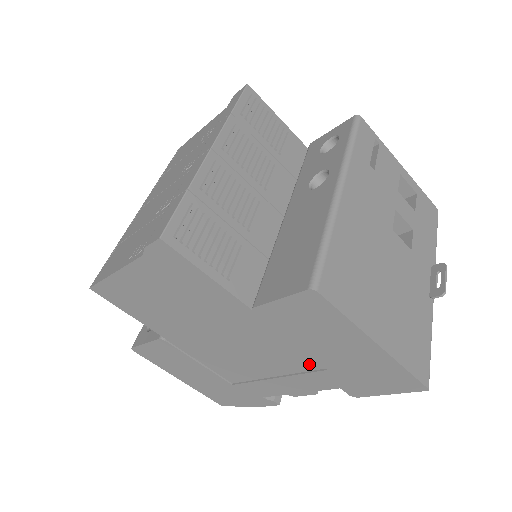
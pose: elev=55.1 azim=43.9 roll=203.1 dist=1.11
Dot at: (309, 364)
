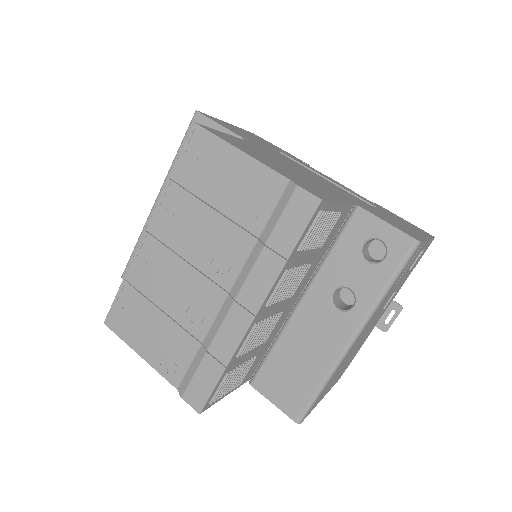
Dot at: occluded
